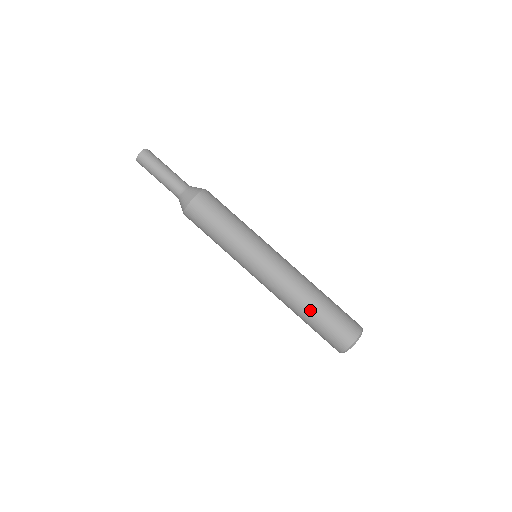
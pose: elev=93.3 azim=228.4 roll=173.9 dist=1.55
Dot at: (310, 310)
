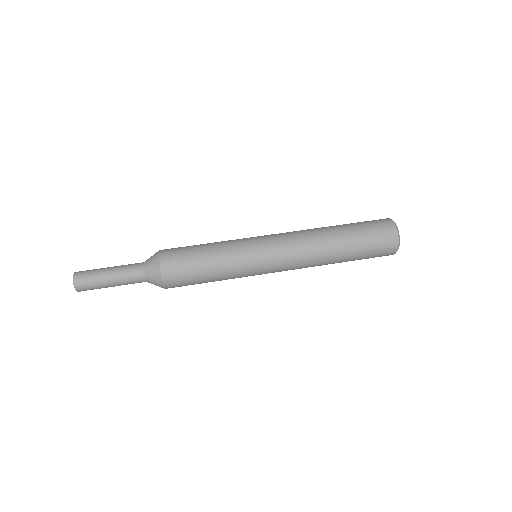
Dot at: (342, 244)
